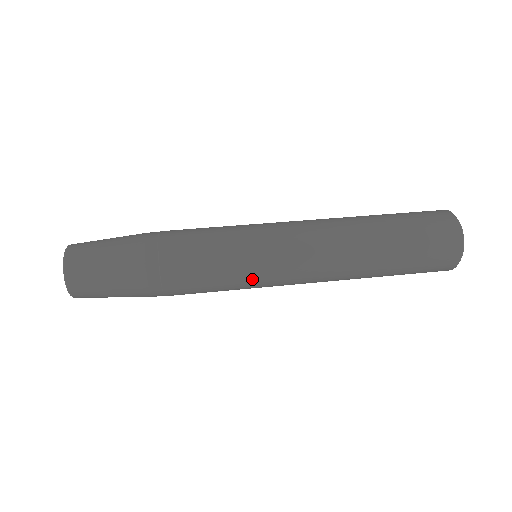
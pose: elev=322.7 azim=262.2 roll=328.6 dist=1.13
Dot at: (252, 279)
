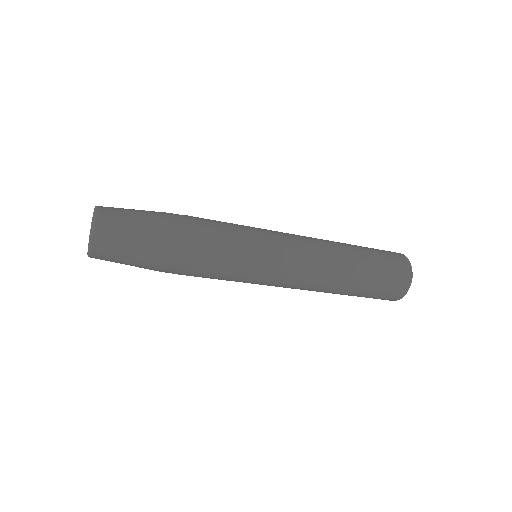
Dot at: (261, 252)
